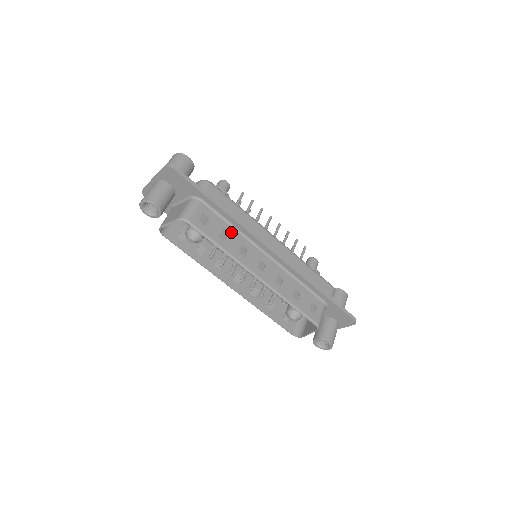
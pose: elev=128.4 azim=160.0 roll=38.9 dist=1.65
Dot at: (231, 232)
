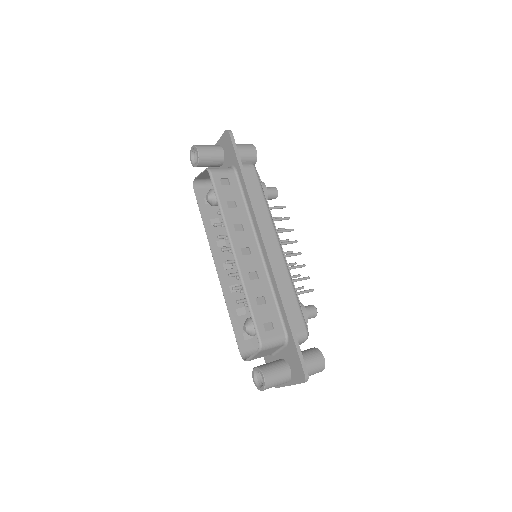
Dot at: (241, 208)
